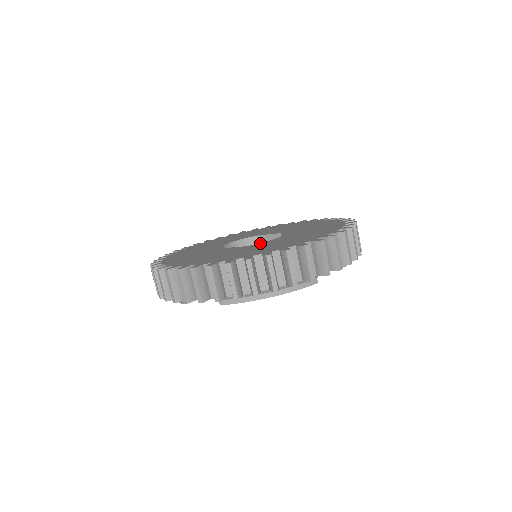
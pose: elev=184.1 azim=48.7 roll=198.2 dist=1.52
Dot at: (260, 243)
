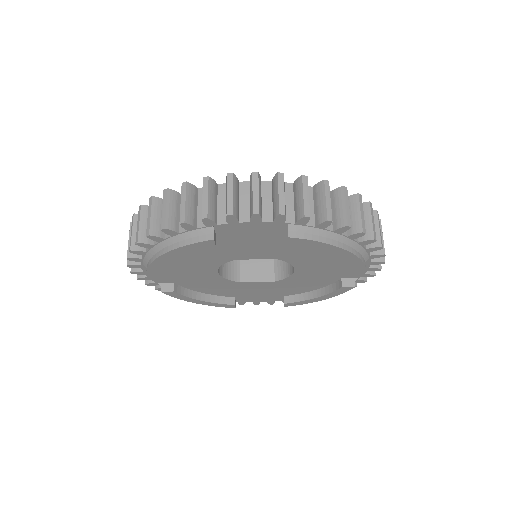
Dot at: occluded
